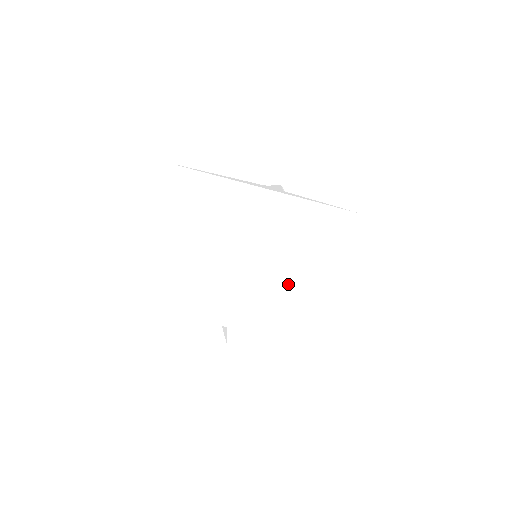
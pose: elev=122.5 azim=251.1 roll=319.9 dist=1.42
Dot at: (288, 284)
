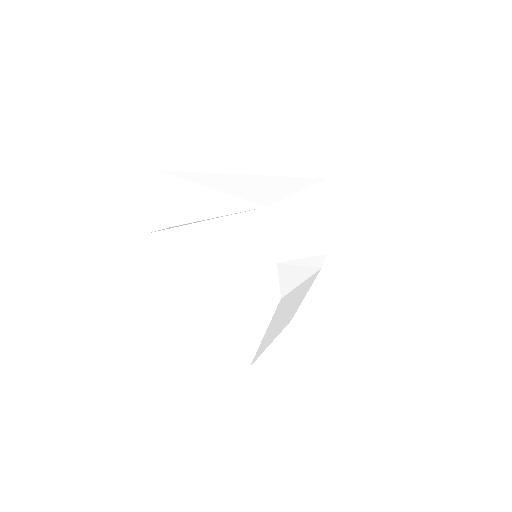
Dot at: occluded
